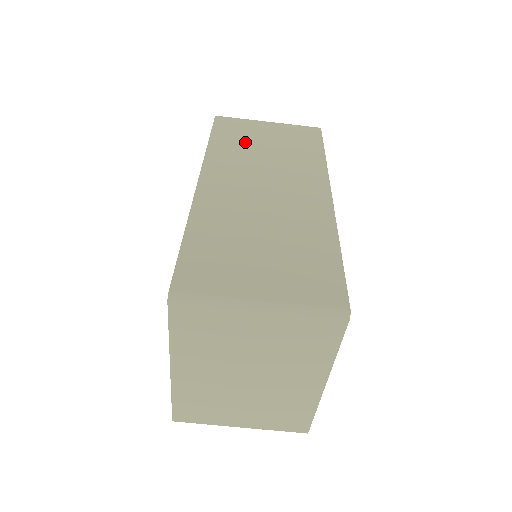
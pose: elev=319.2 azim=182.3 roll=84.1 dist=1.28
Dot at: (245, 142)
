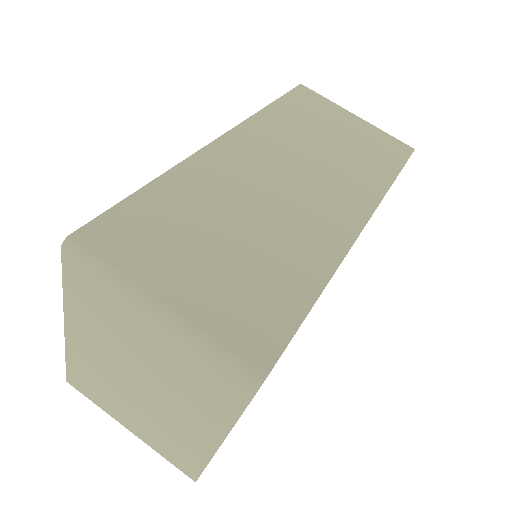
Dot at: (310, 123)
